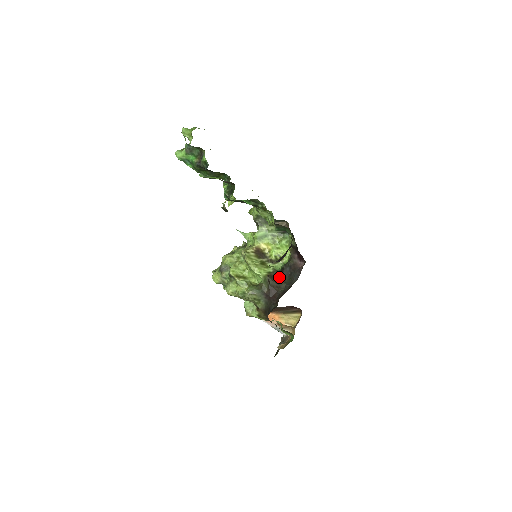
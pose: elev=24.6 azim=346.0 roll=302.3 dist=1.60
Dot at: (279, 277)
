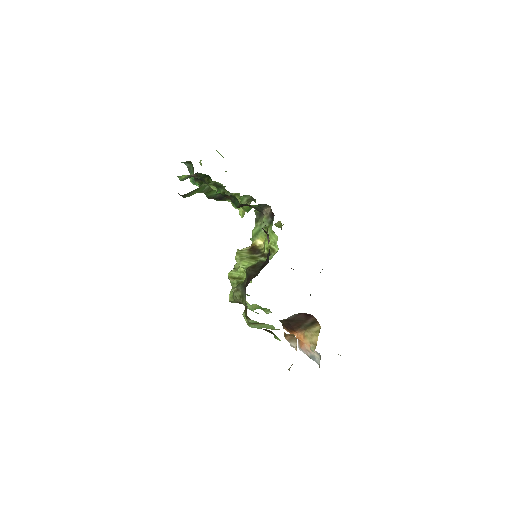
Dot at: (261, 266)
